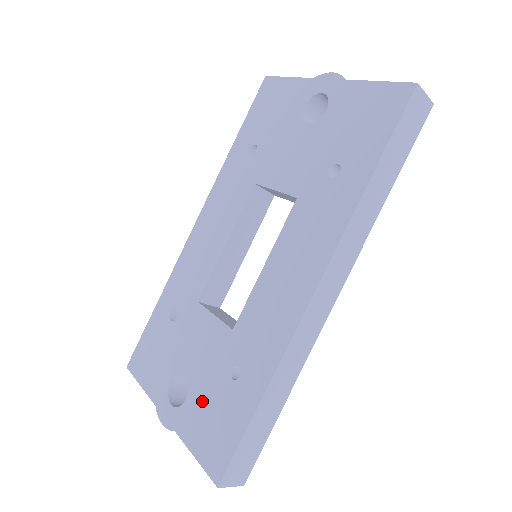
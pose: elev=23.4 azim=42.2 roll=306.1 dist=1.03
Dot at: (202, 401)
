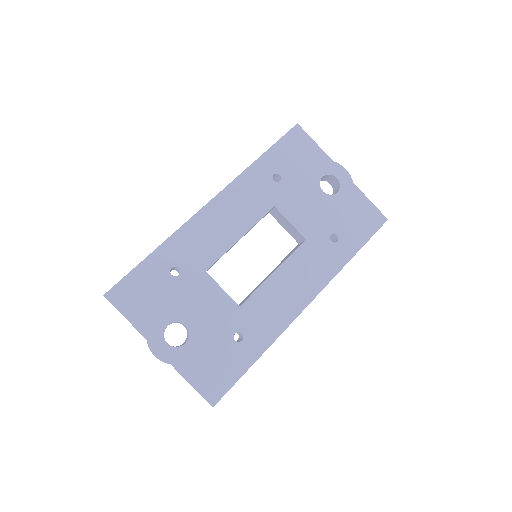
Dot at: (204, 348)
